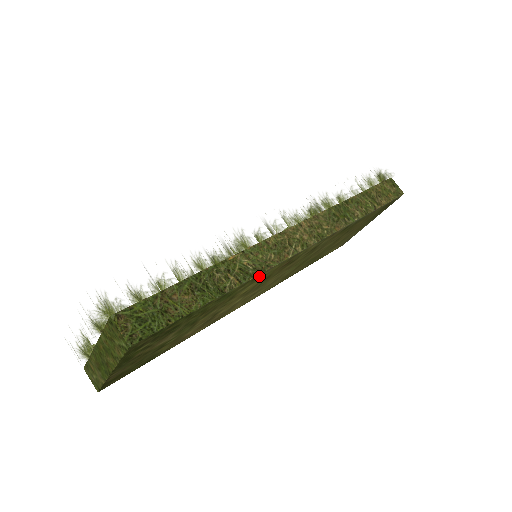
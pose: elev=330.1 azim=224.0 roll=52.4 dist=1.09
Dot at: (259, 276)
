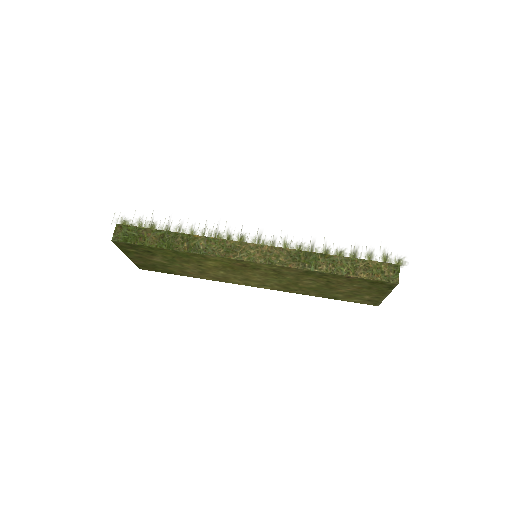
Dot at: (208, 257)
